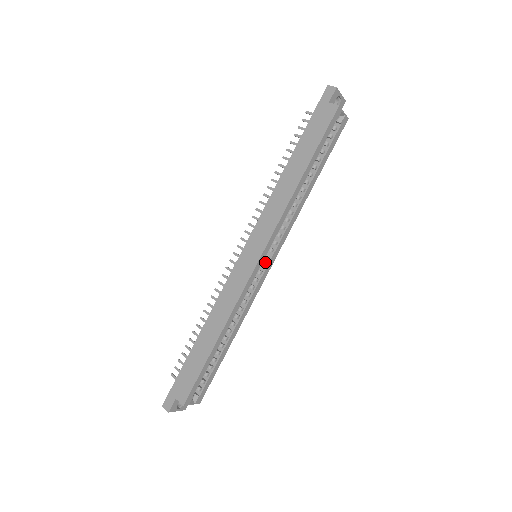
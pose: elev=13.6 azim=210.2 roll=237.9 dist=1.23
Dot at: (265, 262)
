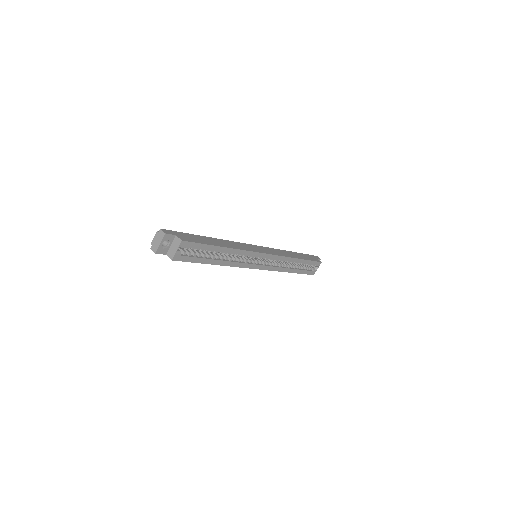
Dot at: (257, 263)
